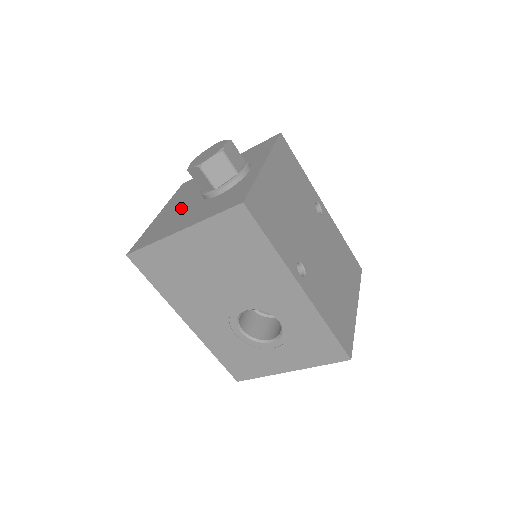
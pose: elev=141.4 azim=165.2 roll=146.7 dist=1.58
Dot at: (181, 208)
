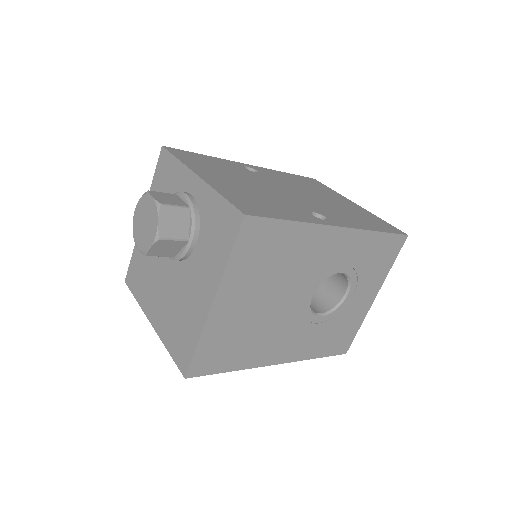
Dot at: (170, 292)
